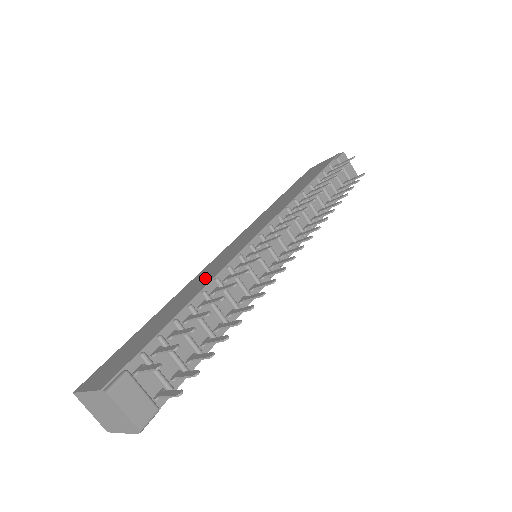
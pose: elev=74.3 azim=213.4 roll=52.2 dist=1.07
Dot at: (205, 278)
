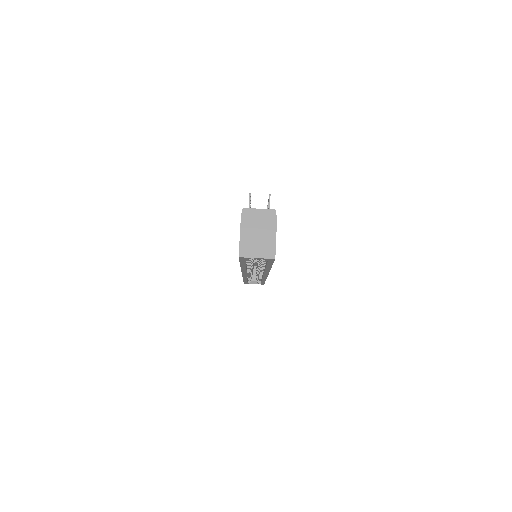
Dot at: occluded
